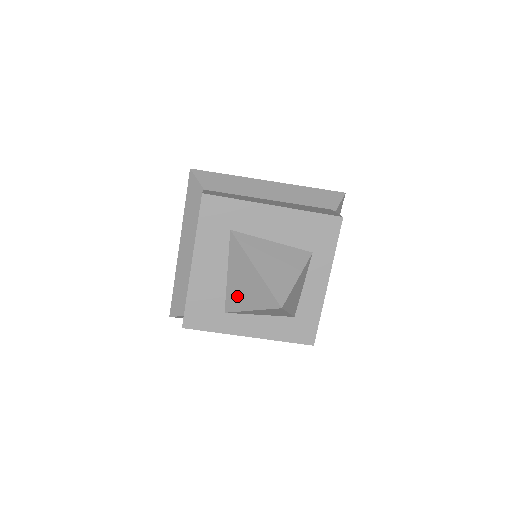
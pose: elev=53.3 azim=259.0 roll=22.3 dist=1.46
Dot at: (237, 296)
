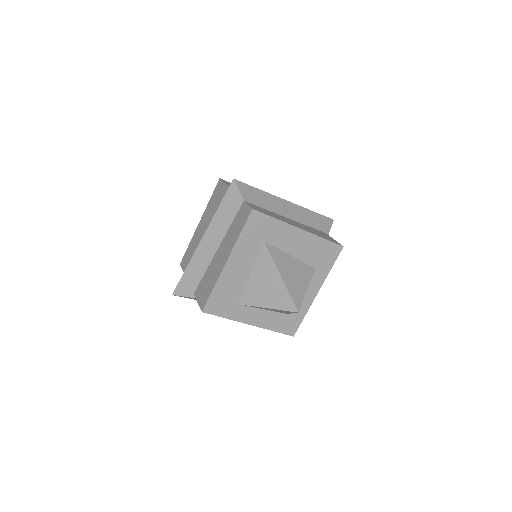
Dot at: (256, 294)
